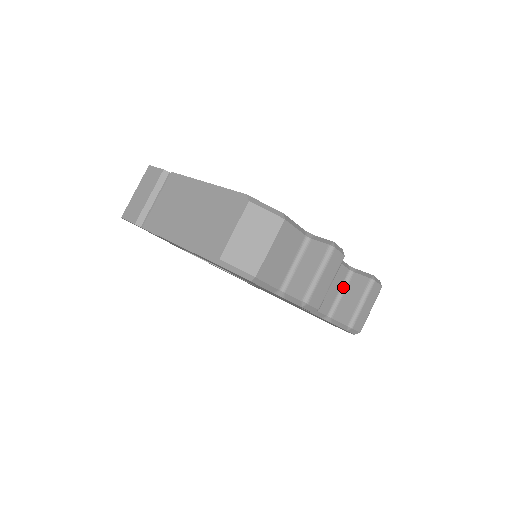
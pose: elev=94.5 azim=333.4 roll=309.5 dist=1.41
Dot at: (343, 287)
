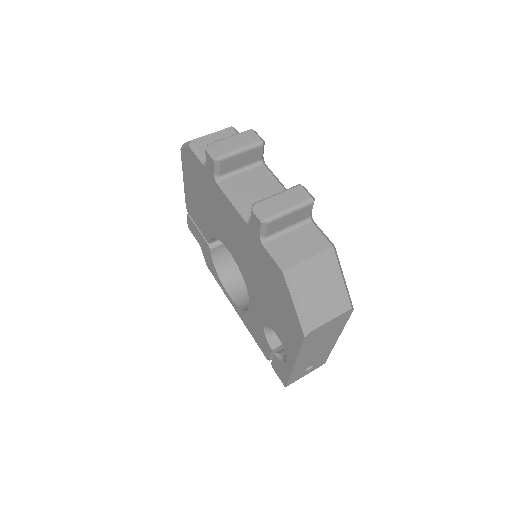
Dot at: occluded
